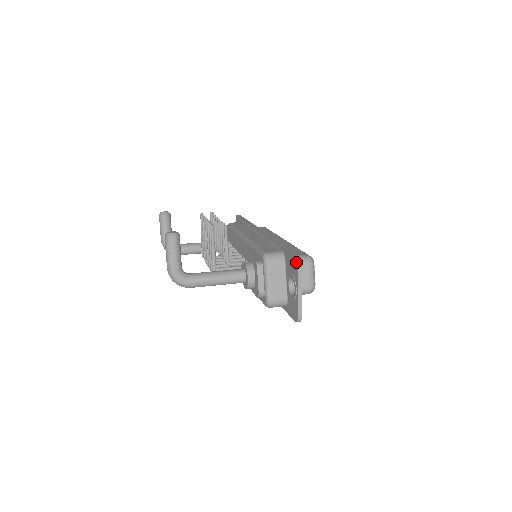
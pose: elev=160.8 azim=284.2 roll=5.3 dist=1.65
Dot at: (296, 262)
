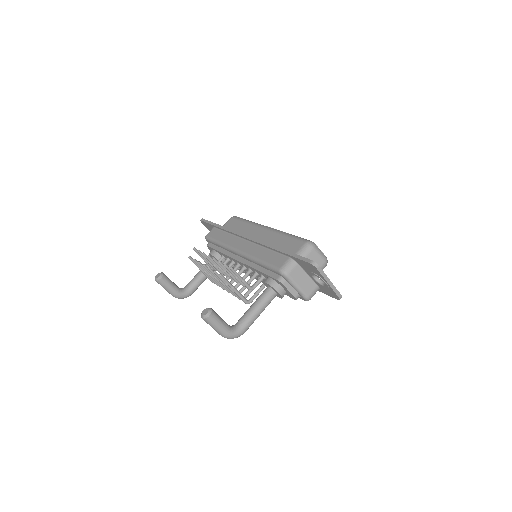
Dot at: (314, 267)
